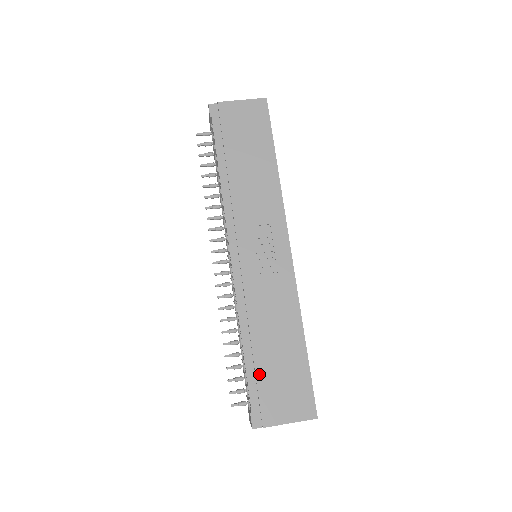
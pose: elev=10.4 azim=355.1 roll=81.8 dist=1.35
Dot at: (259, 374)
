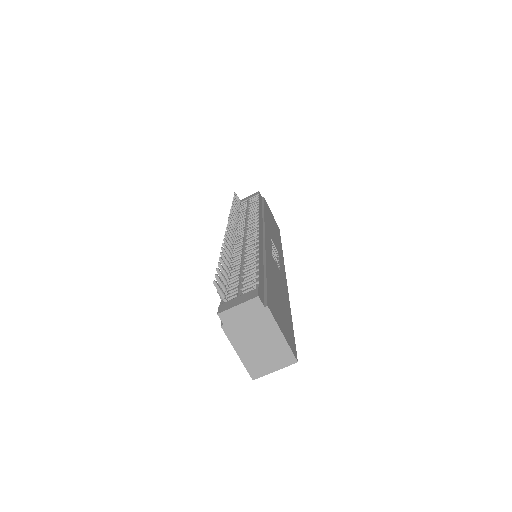
Dot at: (268, 281)
